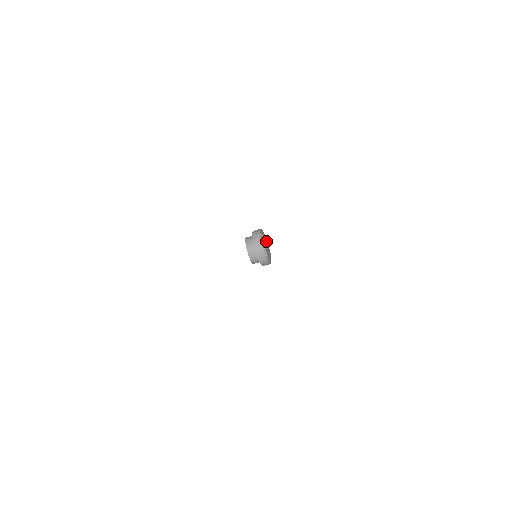
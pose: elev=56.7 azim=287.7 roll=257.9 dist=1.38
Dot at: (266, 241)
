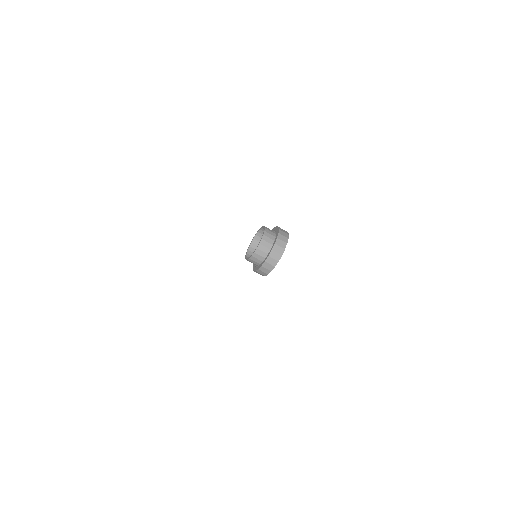
Dot at: occluded
